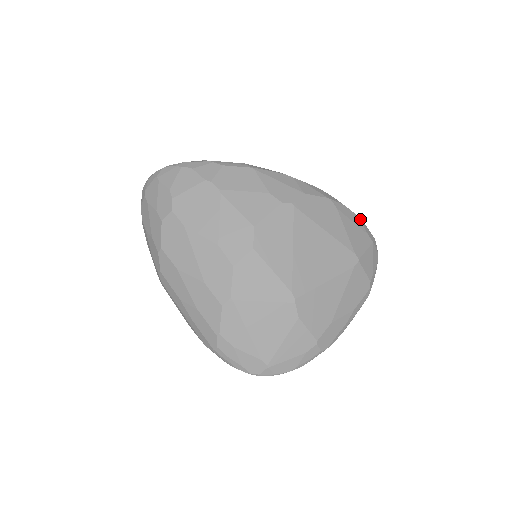
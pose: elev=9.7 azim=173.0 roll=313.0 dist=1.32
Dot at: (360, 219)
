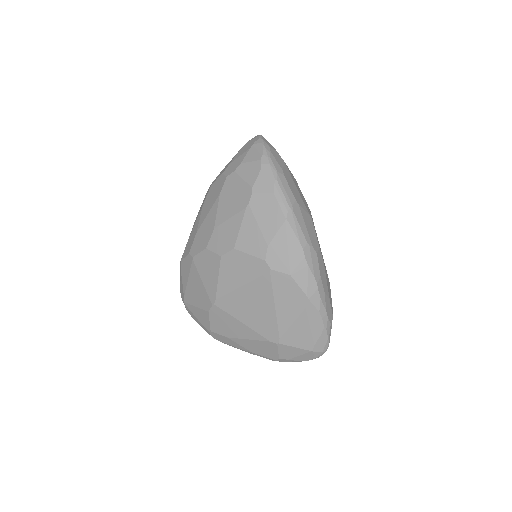
Dot at: (326, 332)
